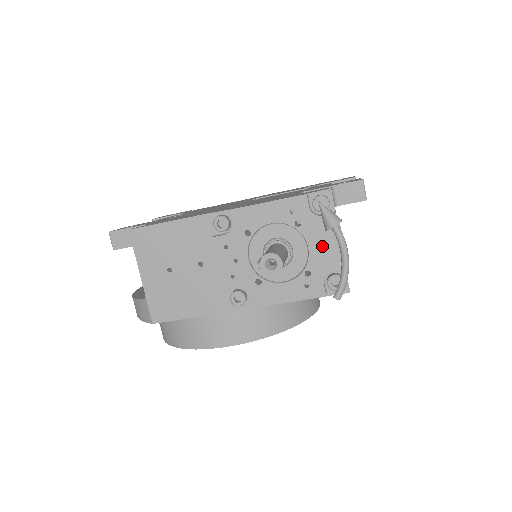
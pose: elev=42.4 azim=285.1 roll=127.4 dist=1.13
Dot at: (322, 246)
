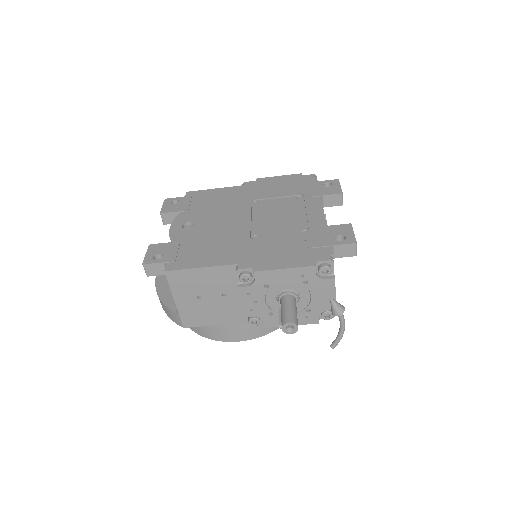
Dot at: (322, 296)
